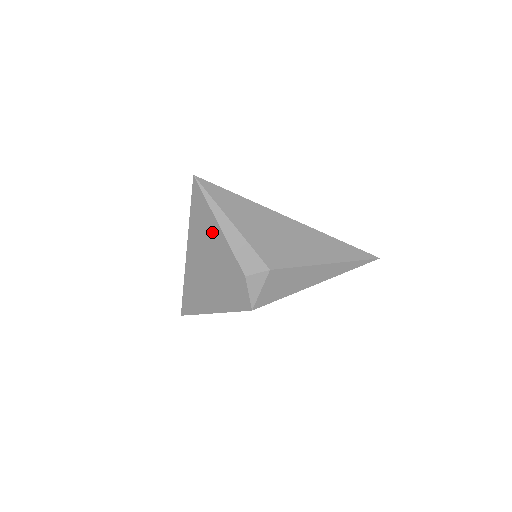
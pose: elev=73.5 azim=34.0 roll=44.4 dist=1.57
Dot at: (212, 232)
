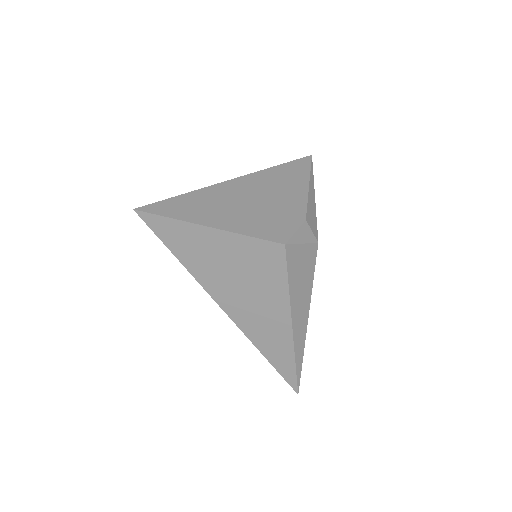
Dot at: (294, 183)
